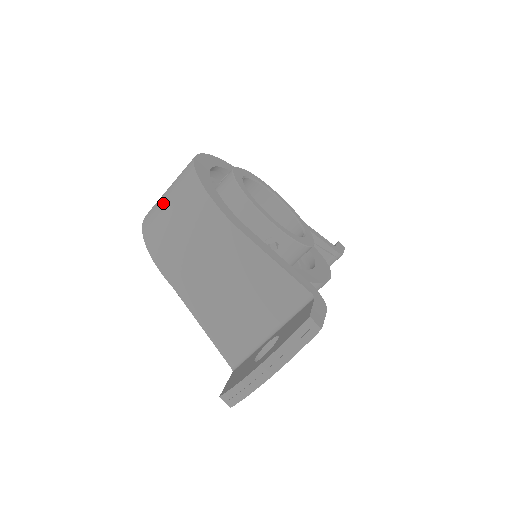
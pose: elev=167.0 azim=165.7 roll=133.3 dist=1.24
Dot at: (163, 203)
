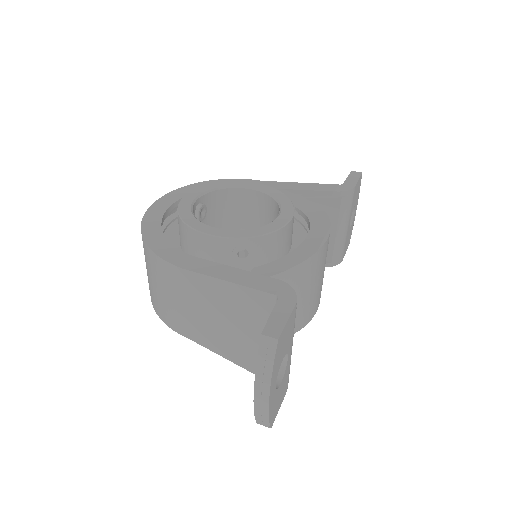
Dot at: occluded
